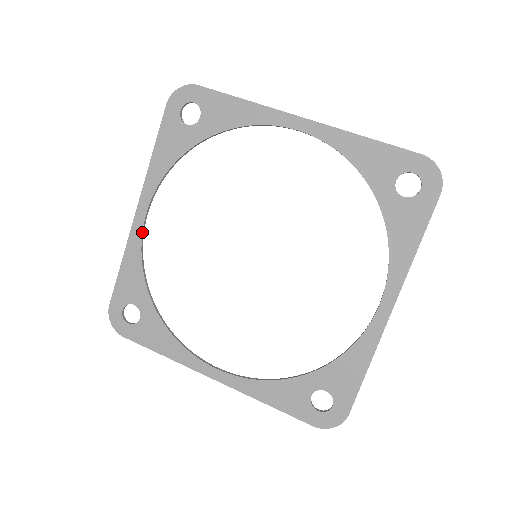
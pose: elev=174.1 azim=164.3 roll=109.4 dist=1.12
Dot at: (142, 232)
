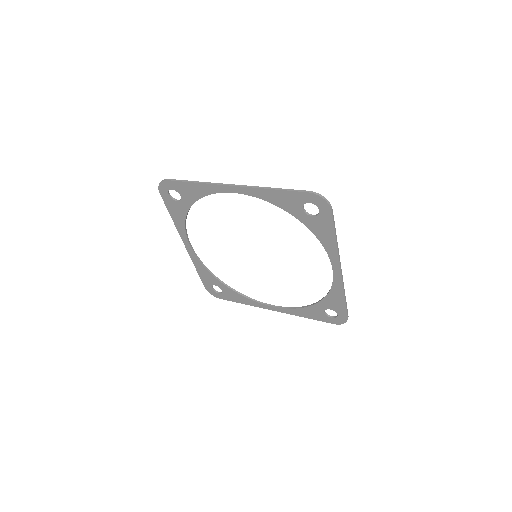
Dot at: occluded
